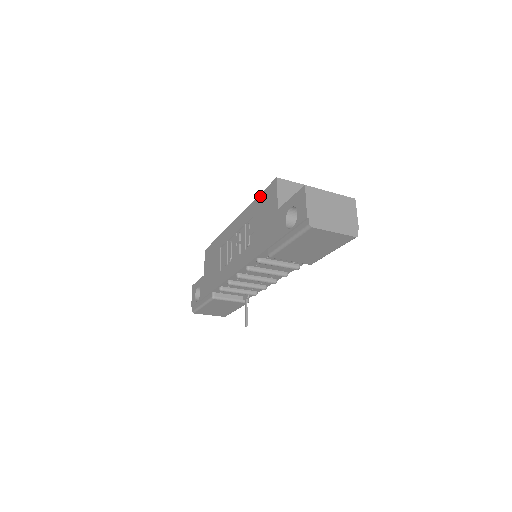
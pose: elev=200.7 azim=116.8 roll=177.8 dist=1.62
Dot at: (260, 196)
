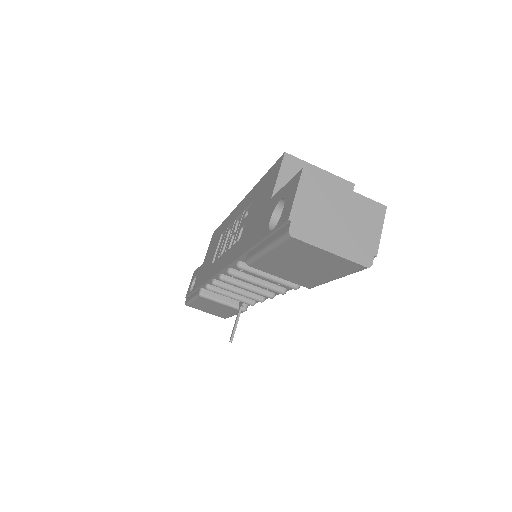
Dot at: (265, 176)
